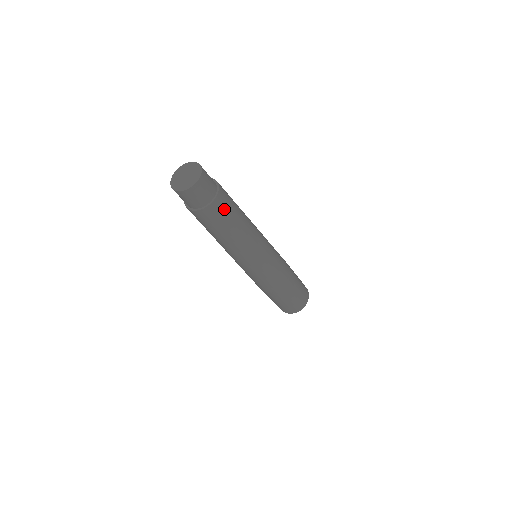
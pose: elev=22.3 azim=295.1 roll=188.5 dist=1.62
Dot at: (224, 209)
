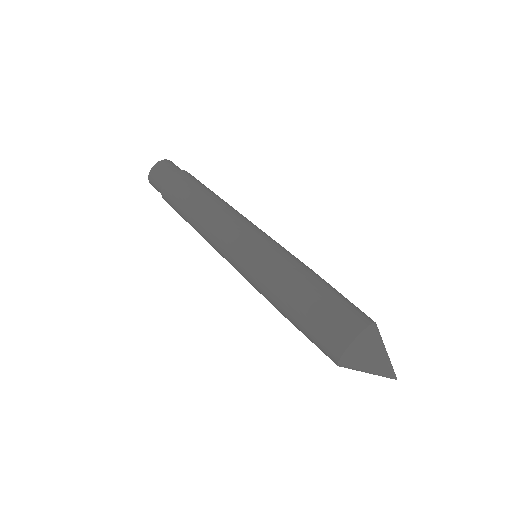
Dot at: (179, 185)
